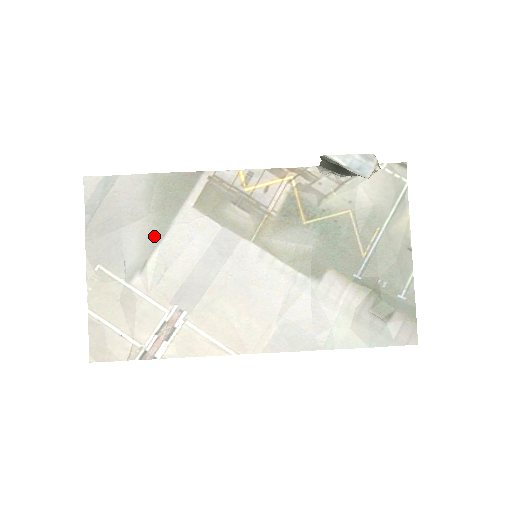
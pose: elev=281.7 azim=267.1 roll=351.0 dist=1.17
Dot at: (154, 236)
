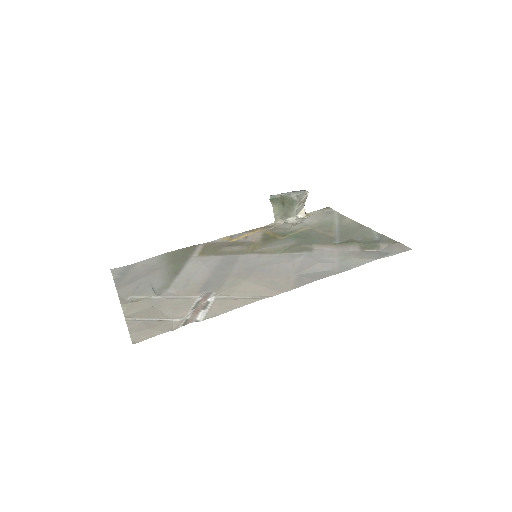
Dot at: (173, 273)
